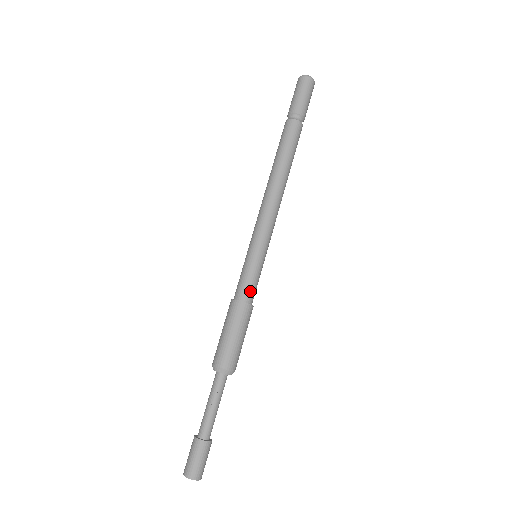
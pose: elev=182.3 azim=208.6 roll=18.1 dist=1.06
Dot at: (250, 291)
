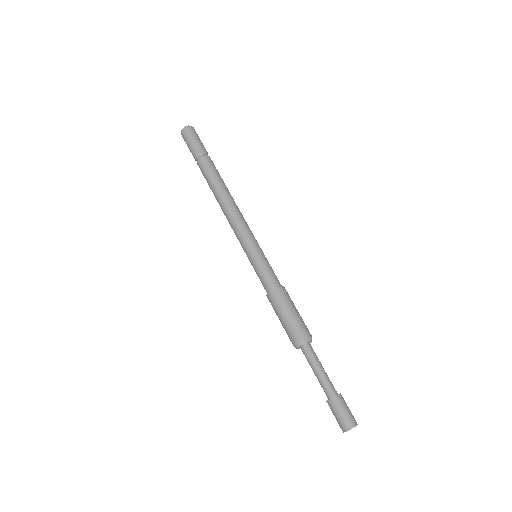
Dot at: (273, 279)
